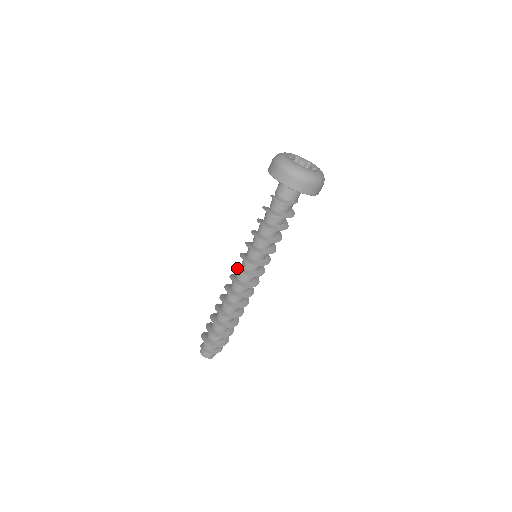
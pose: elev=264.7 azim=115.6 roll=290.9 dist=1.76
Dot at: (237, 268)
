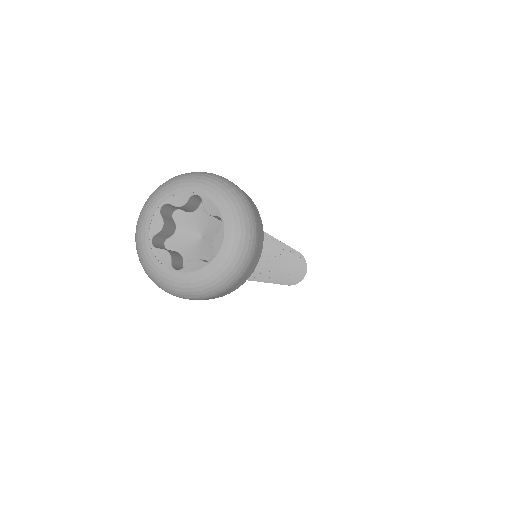
Dot at: occluded
